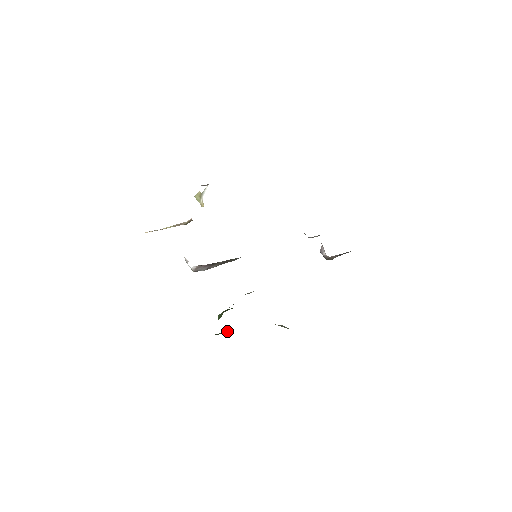
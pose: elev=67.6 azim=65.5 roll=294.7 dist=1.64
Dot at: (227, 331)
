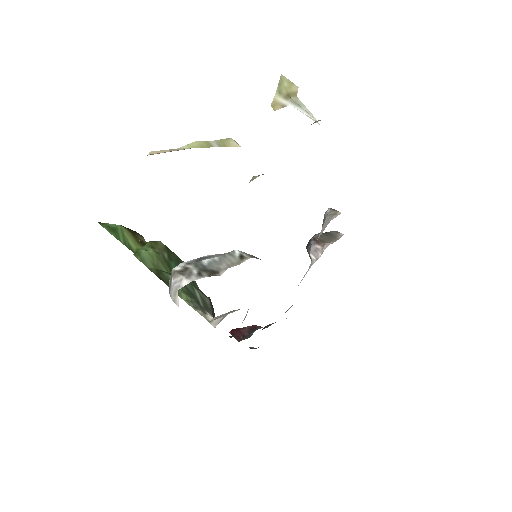
Dot at: (135, 242)
